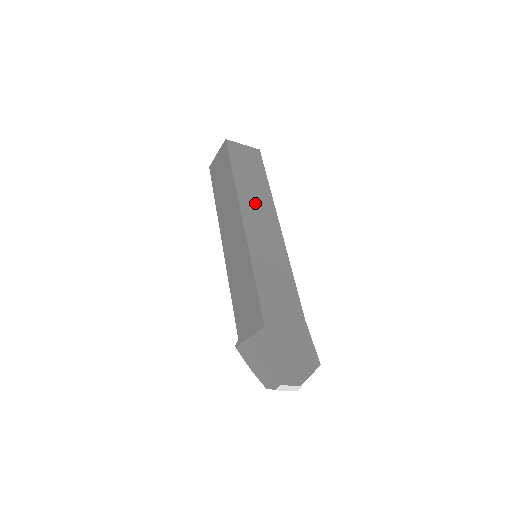
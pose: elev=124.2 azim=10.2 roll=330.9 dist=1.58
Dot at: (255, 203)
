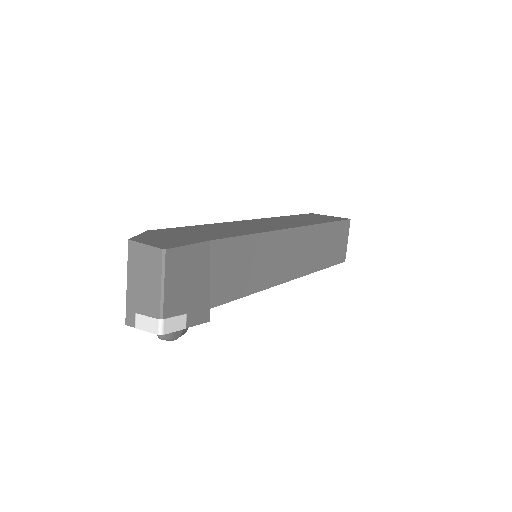
Dot at: (285, 221)
